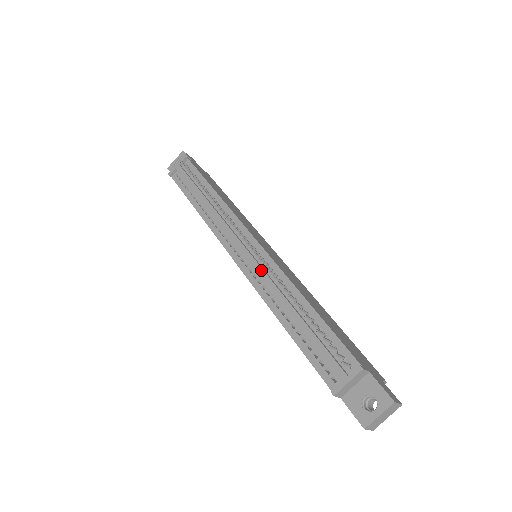
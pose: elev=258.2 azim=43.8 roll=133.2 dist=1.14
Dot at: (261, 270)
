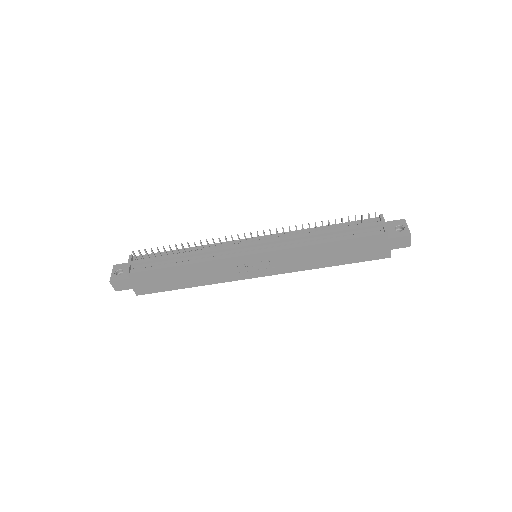
Dot at: (280, 238)
